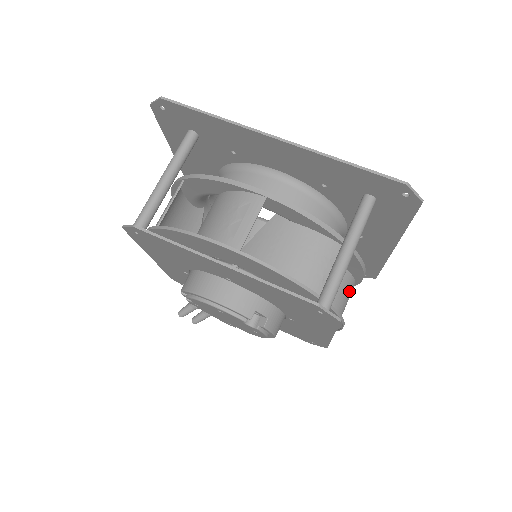
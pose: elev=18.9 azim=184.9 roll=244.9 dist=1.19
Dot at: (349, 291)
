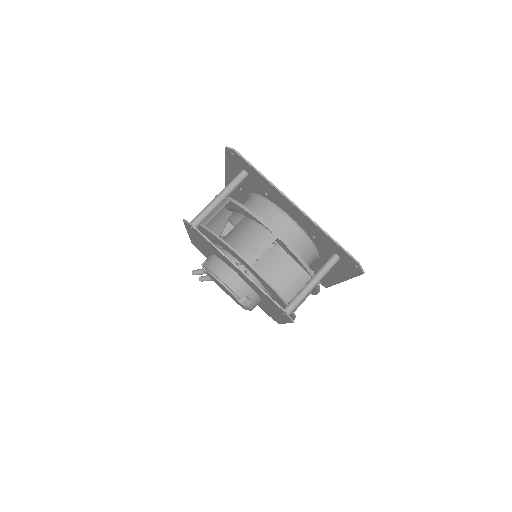
Dot at: (305, 298)
